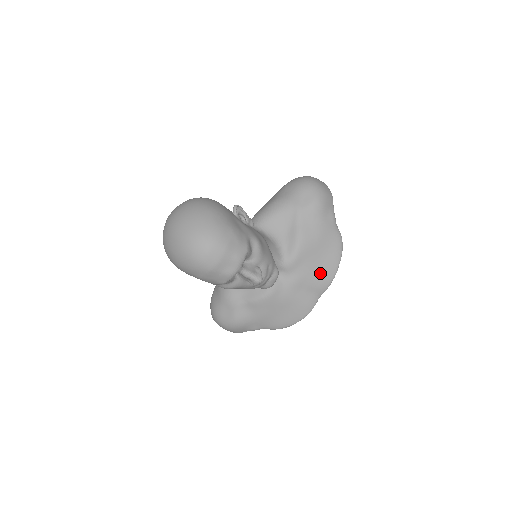
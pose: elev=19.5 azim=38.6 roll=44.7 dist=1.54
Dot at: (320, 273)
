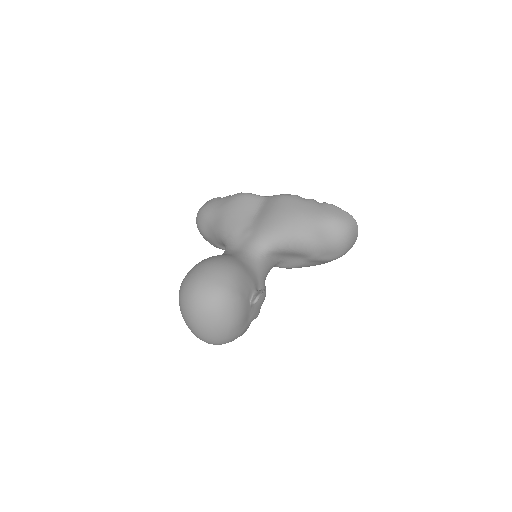
Dot at: occluded
